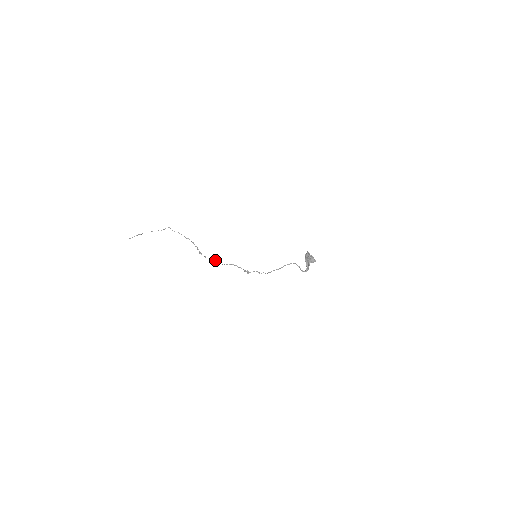
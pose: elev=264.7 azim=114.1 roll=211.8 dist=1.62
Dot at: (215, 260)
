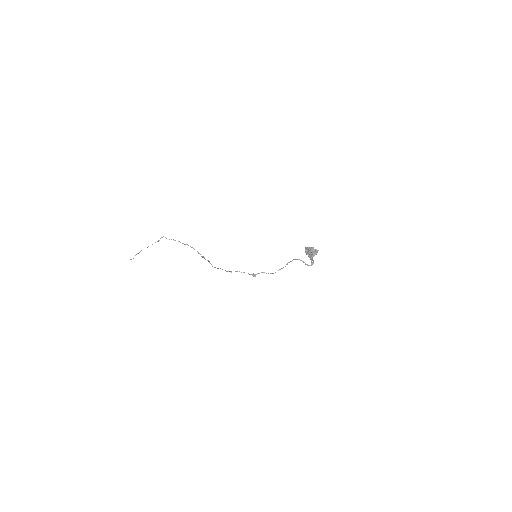
Dot at: (218, 268)
